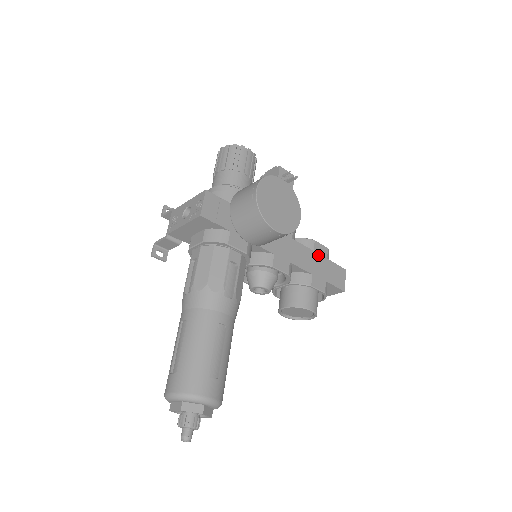
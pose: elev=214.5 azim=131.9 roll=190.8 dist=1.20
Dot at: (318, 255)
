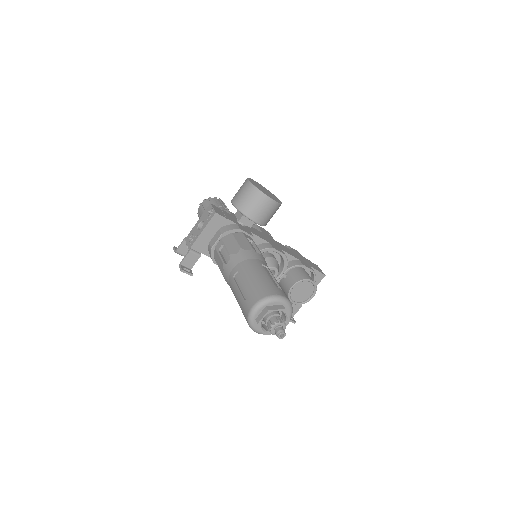
Dot at: (296, 253)
